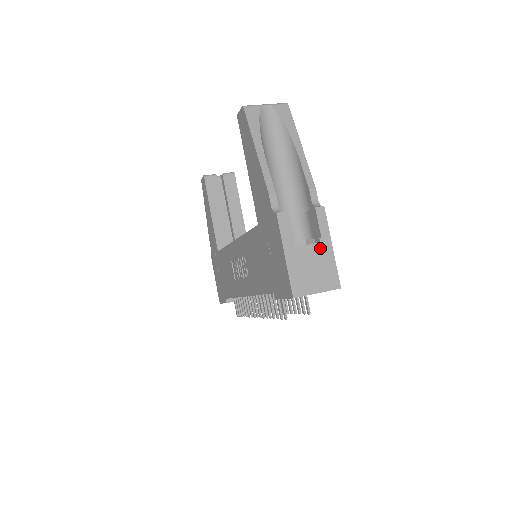
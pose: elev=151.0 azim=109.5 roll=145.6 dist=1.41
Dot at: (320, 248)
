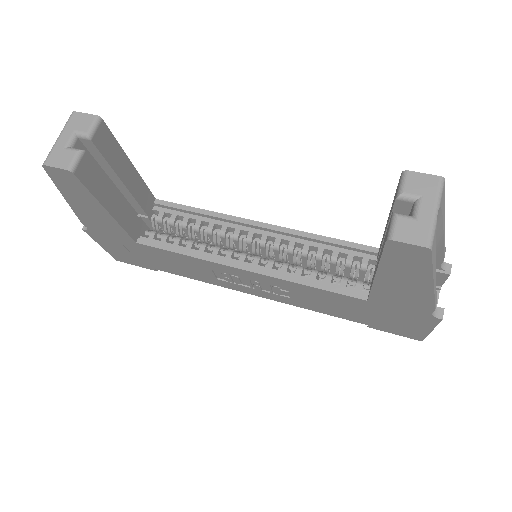
Dot at: (438, 293)
